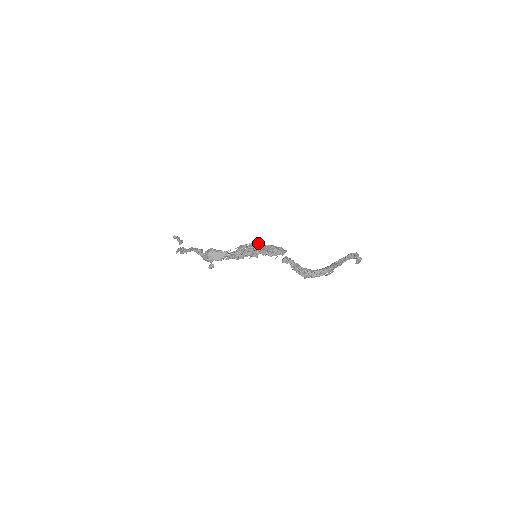
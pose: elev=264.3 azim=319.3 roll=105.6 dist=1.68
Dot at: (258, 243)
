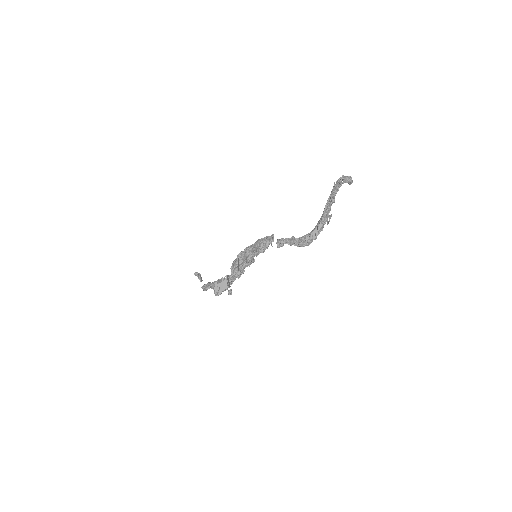
Dot at: (245, 249)
